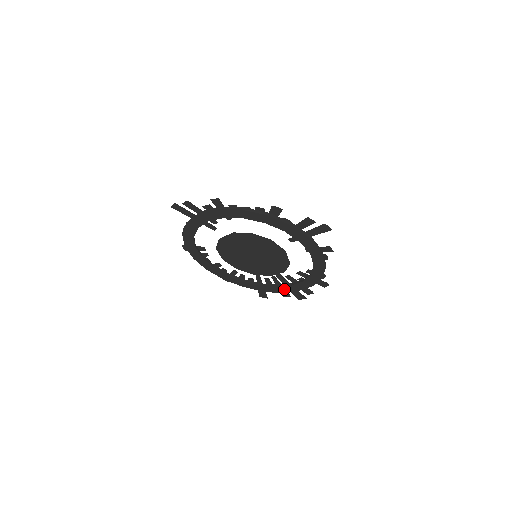
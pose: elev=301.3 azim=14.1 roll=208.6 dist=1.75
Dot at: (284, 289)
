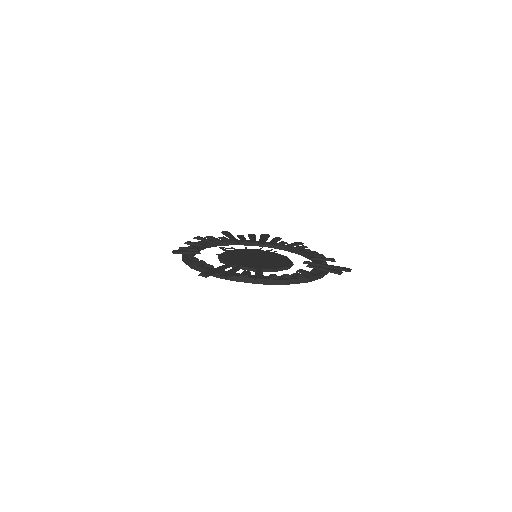
Dot at: occluded
